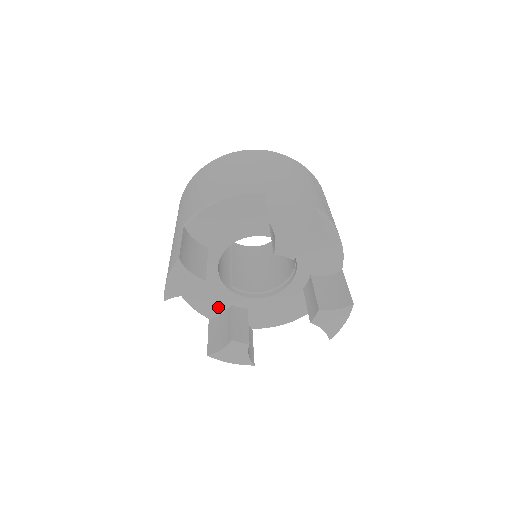
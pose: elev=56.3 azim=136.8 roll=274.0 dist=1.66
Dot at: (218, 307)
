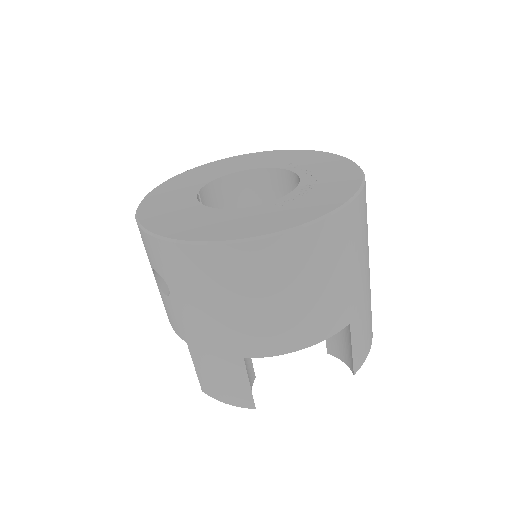
Dot at: occluded
